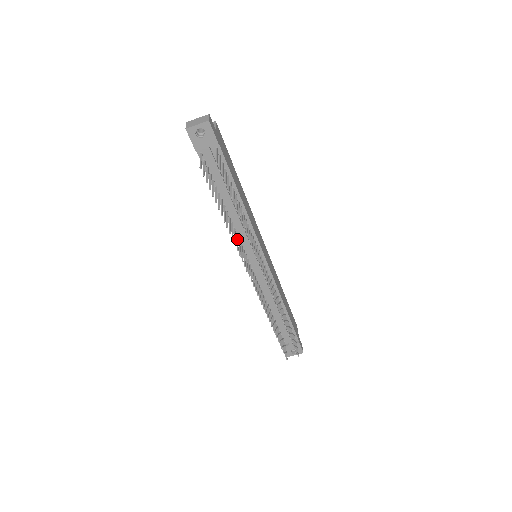
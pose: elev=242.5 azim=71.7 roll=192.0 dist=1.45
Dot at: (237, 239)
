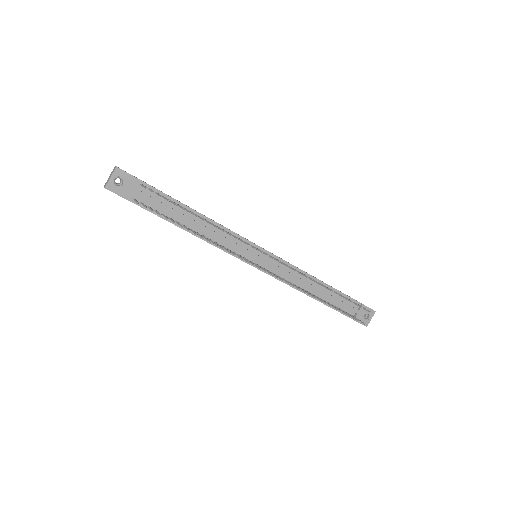
Dot at: (224, 247)
